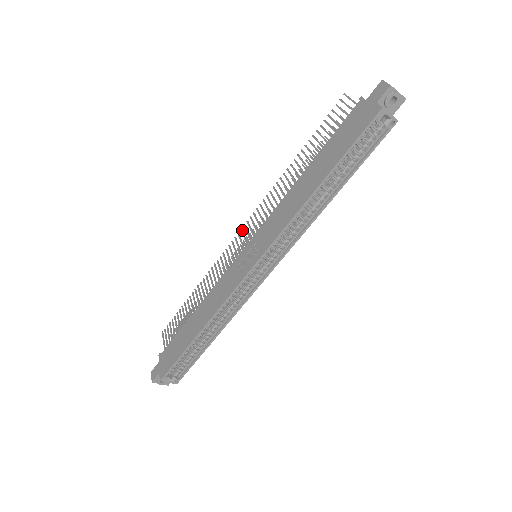
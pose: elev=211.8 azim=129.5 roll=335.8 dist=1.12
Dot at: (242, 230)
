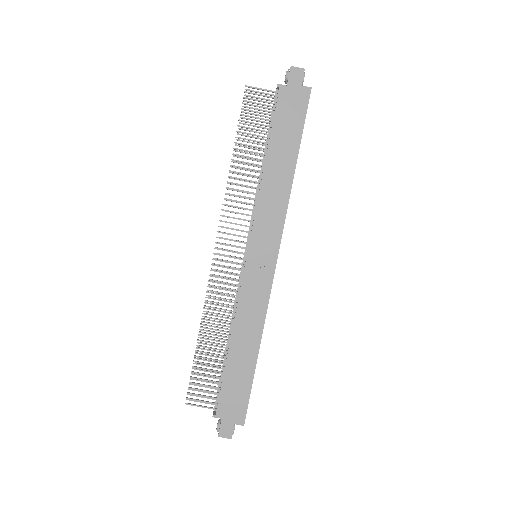
Dot at: (217, 248)
